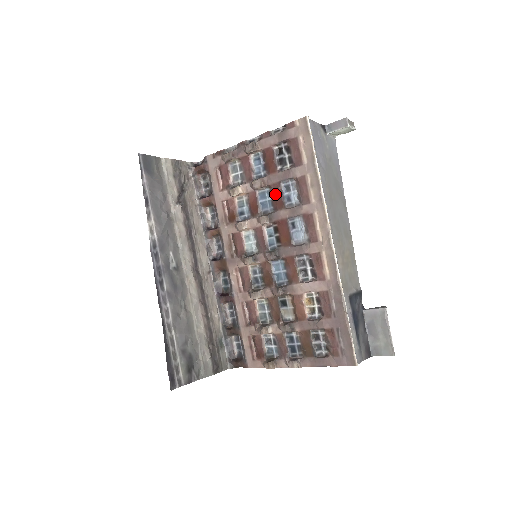
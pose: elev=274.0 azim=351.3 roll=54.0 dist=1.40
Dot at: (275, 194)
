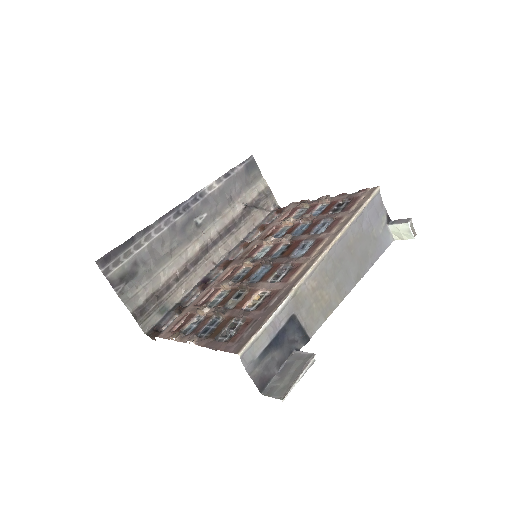
Dot at: (311, 225)
